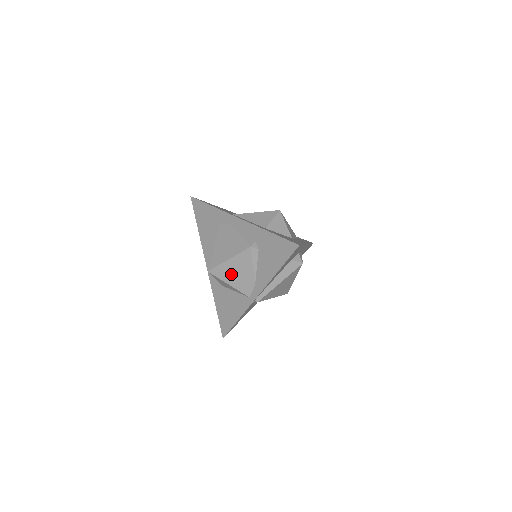
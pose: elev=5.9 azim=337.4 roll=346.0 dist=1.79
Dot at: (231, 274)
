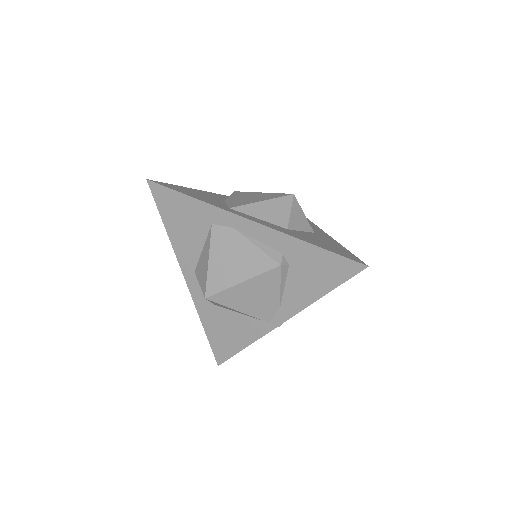
Dot at: (244, 299)
